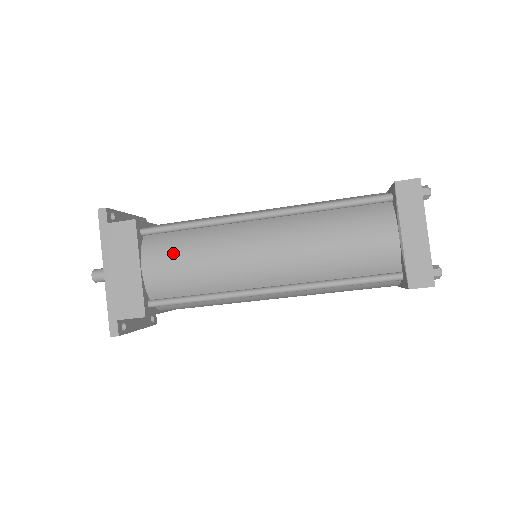
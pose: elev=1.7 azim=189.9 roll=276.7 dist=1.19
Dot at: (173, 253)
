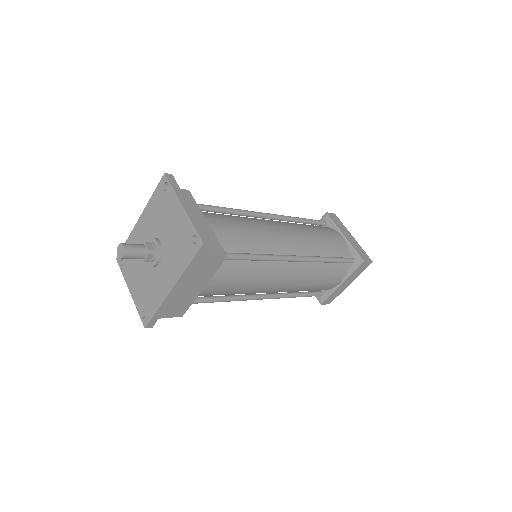
Dot at: (232, 279)
